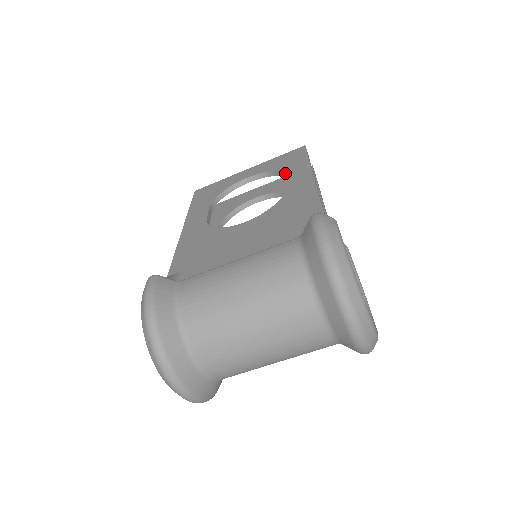
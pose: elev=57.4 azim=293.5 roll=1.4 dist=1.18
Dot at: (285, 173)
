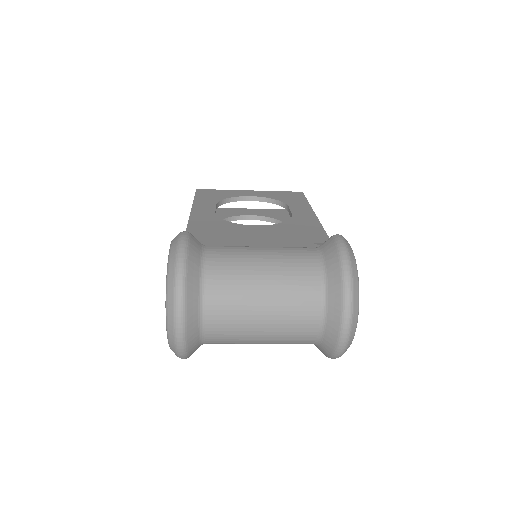
Dot at: (288, 204)
